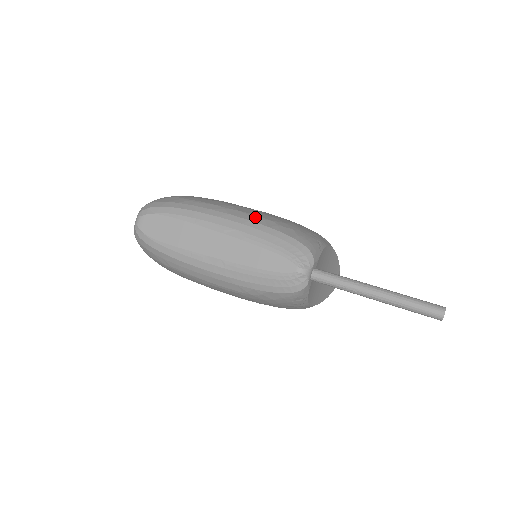
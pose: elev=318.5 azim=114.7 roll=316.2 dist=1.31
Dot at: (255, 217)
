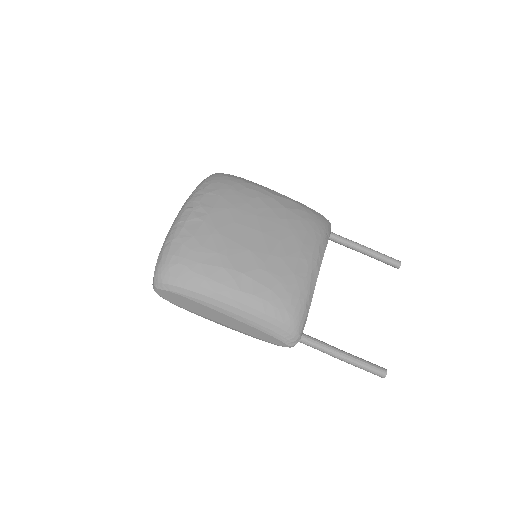
Dot at: (255, 301)
